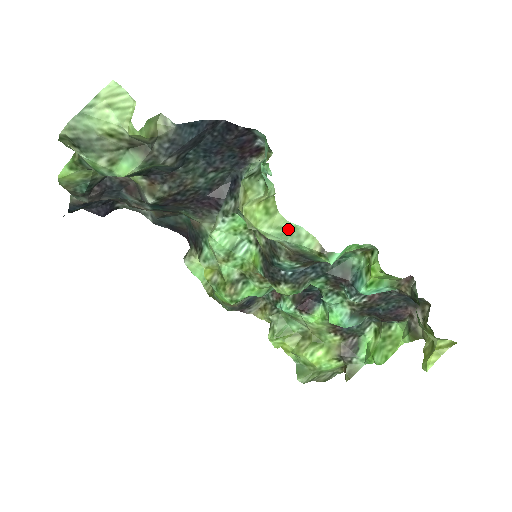
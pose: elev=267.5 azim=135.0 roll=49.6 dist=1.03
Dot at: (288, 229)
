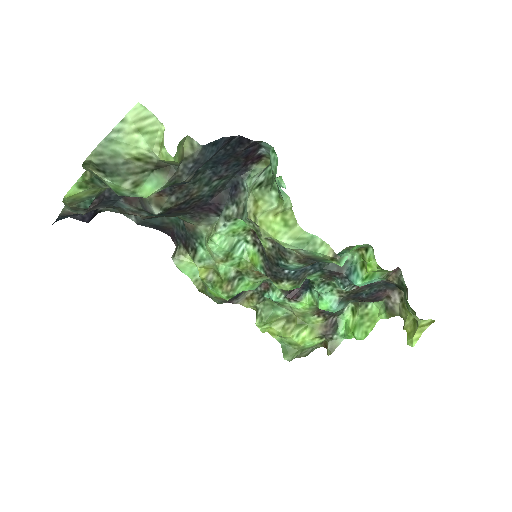
Dot at: (306, 239)
